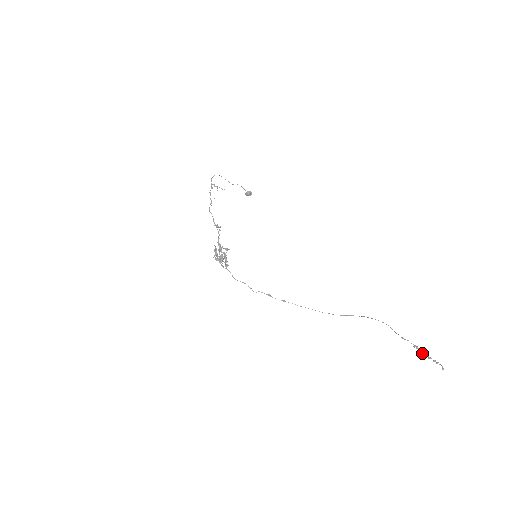
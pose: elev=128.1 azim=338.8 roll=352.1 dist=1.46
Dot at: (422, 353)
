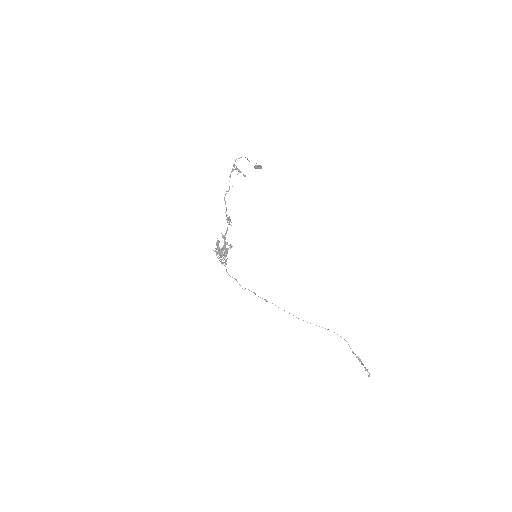
Dot at: (359, 361)
